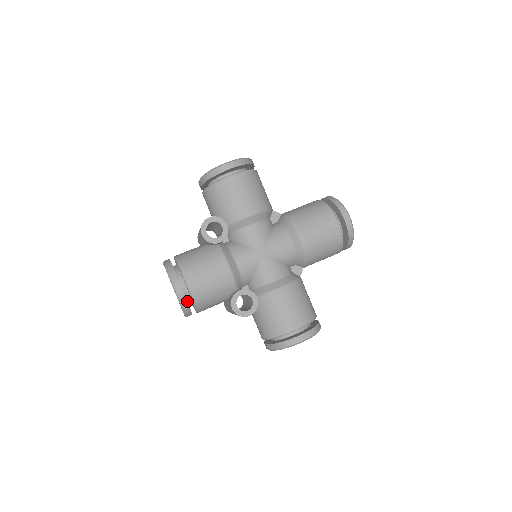
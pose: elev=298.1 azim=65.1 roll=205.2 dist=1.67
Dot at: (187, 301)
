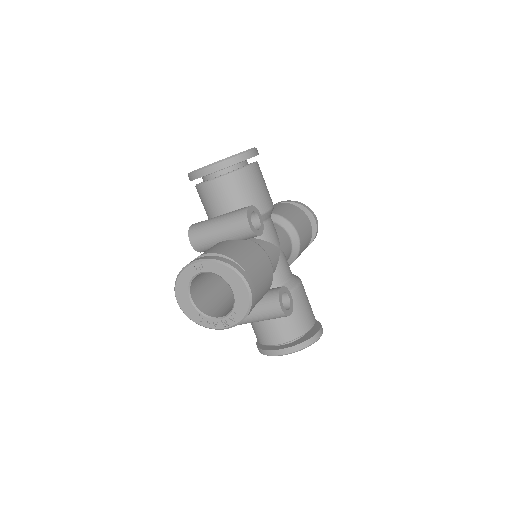
Dot at: (254, 302)
